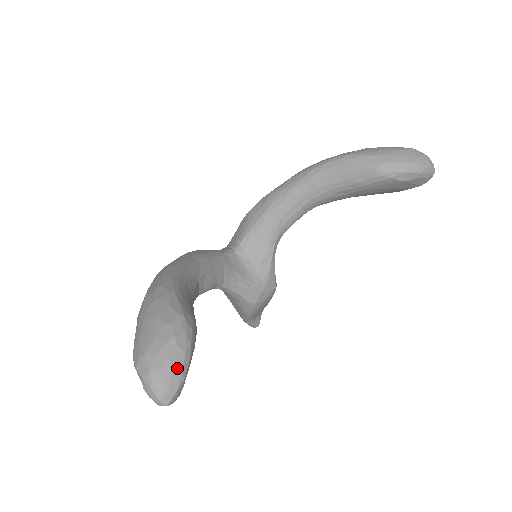
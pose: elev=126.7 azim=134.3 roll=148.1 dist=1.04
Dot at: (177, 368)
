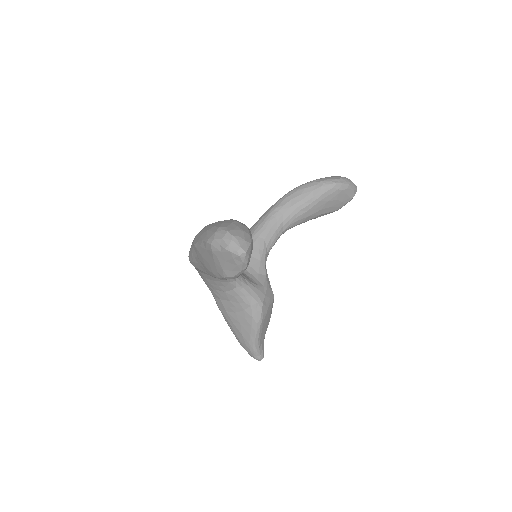
Dot at: (246, 231)
